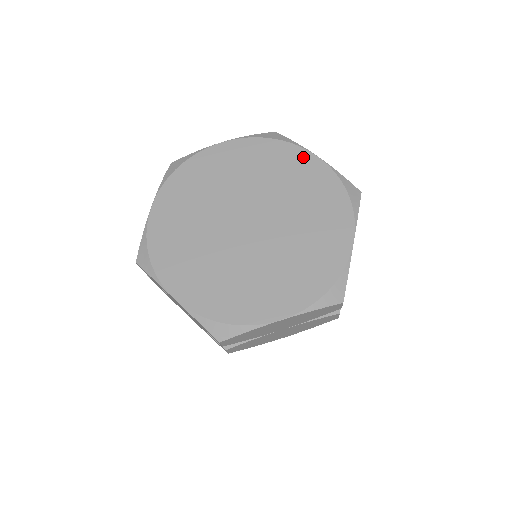
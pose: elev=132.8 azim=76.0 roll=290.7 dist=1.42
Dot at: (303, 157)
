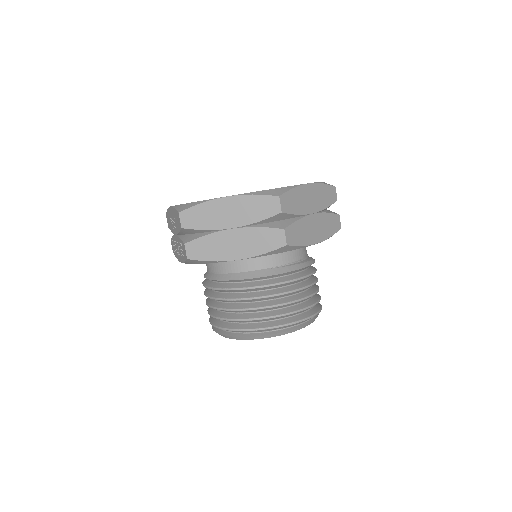
Dot at: occluded
